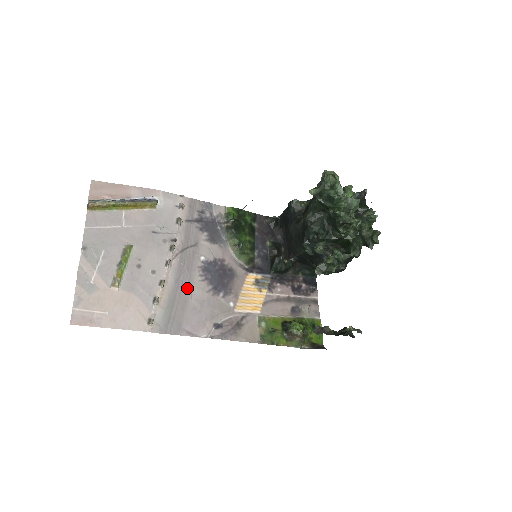
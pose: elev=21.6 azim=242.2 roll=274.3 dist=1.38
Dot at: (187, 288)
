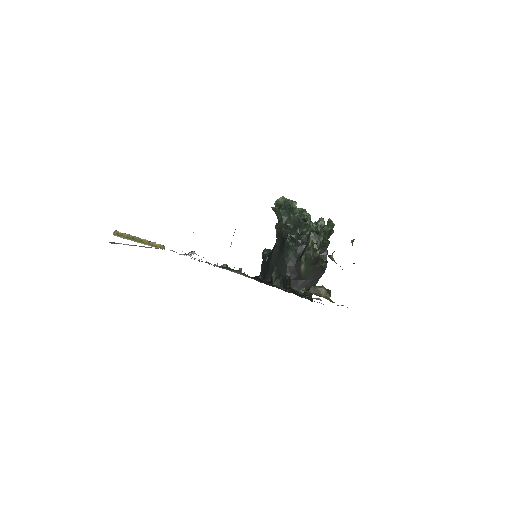
Dot at: occluded
